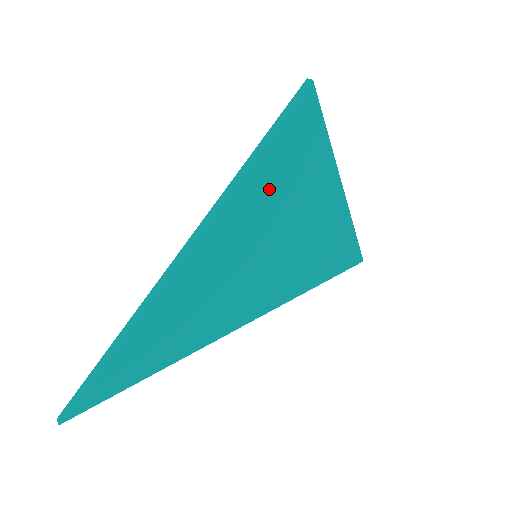
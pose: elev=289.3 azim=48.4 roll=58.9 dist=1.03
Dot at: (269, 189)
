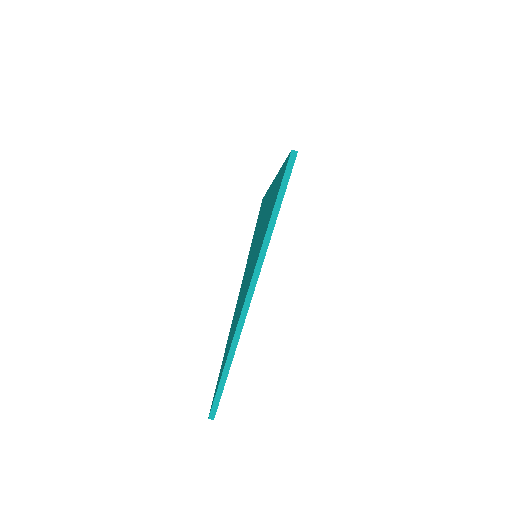
Dot at: occluded
